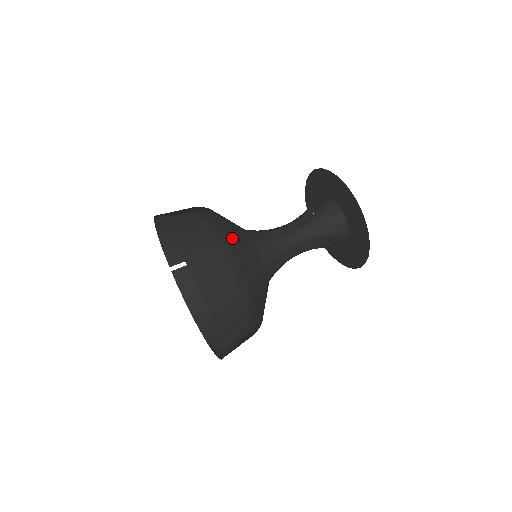
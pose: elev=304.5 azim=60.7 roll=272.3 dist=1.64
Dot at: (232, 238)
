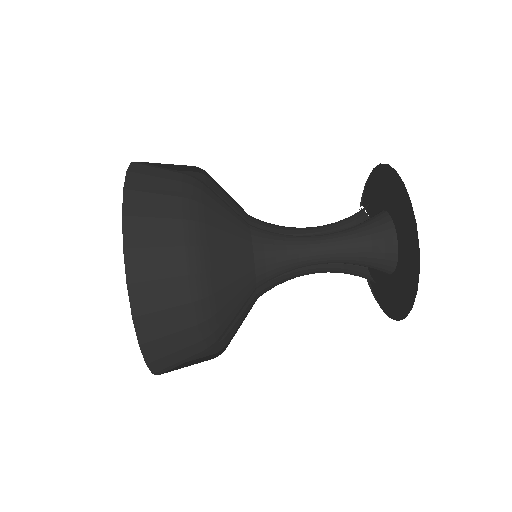
Dot at: (216, 239)
